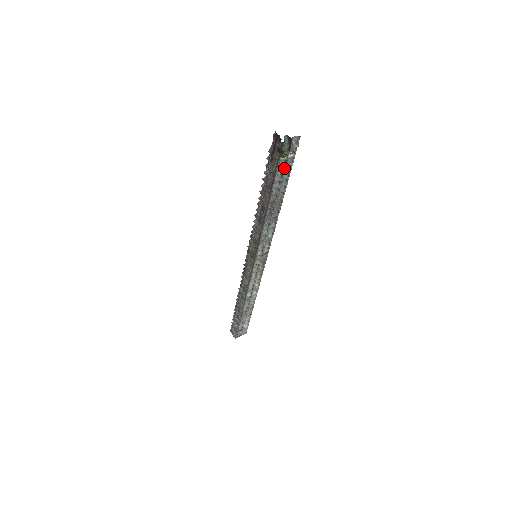
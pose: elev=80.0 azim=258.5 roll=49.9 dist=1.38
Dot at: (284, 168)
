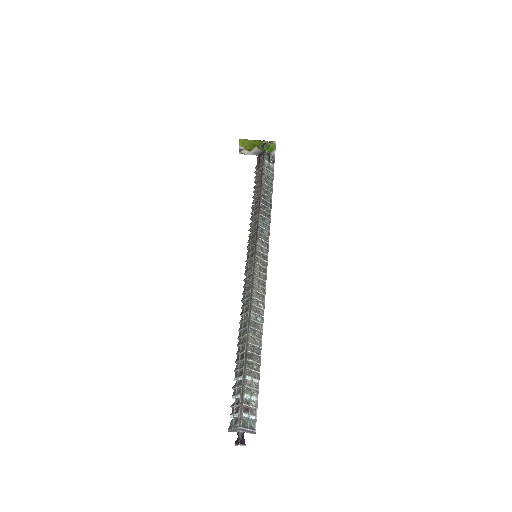
Dot at: (268, 171)
